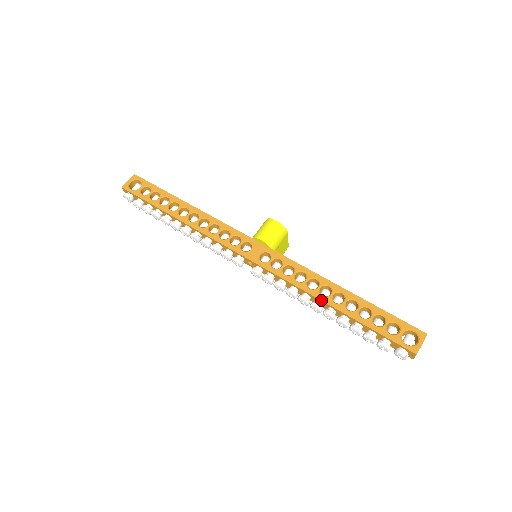
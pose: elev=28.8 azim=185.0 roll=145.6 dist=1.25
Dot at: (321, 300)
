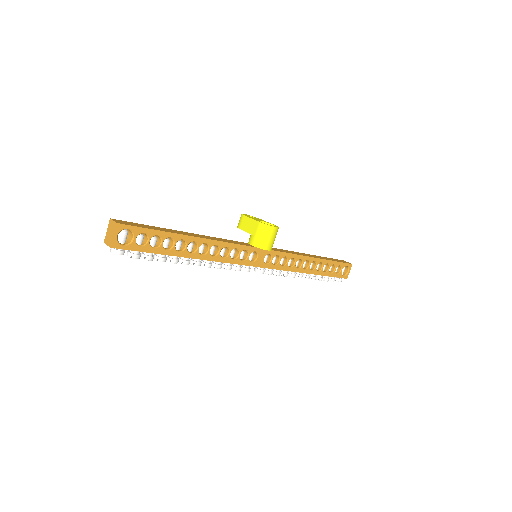
Dot at: occluded
